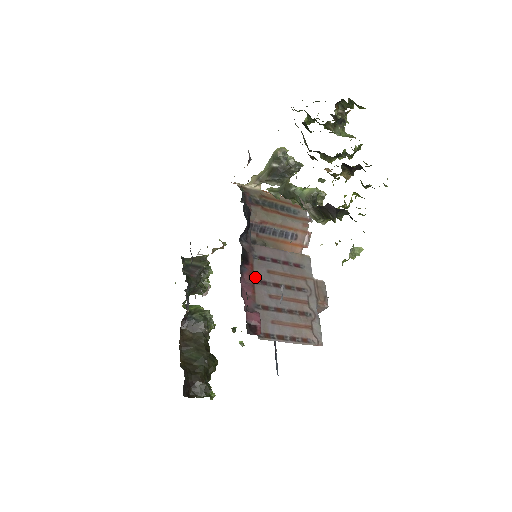
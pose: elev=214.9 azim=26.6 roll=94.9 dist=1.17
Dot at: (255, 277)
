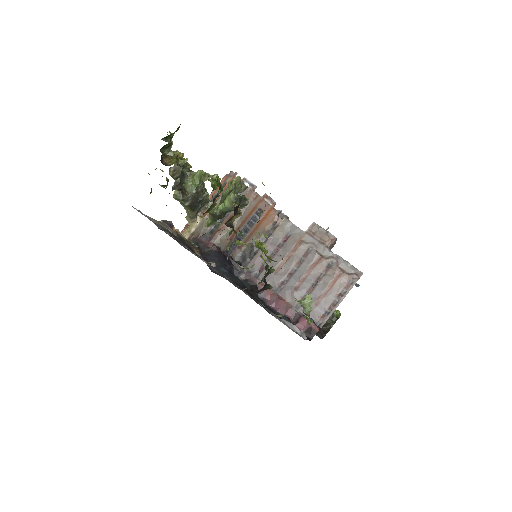
Dot at: (273, 289)
